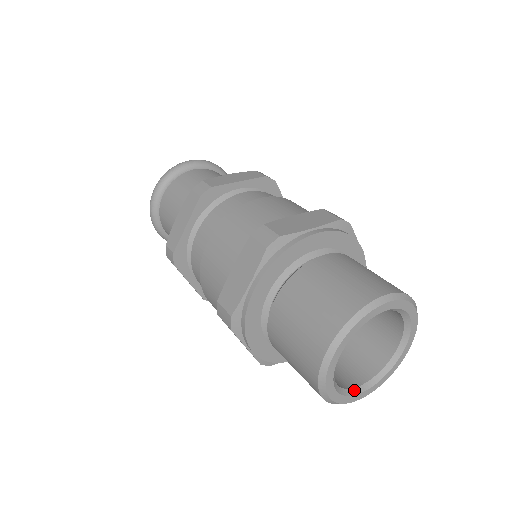
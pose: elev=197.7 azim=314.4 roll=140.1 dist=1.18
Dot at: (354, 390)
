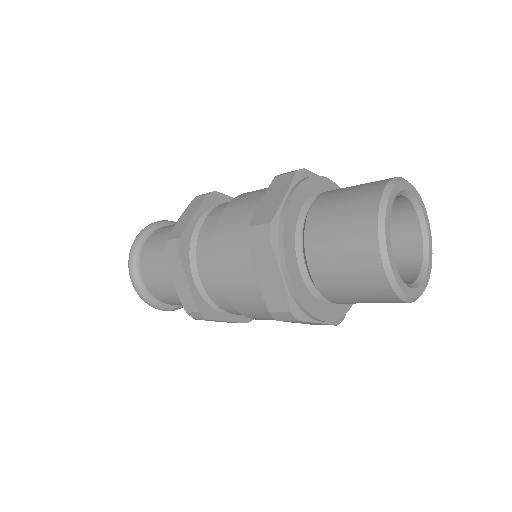
Dot at: (402, 281)
